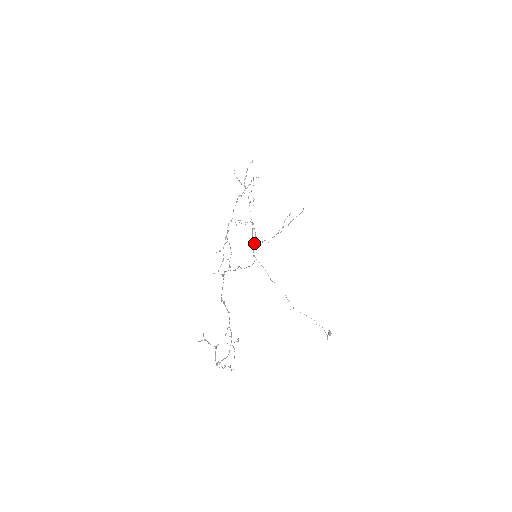
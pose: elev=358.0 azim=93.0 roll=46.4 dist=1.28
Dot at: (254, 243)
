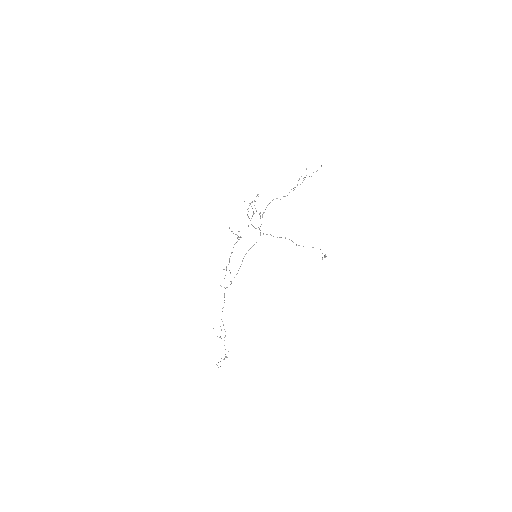
Dot at: occluded
